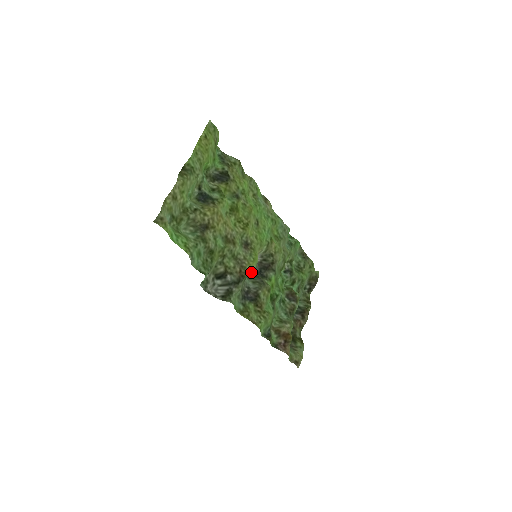
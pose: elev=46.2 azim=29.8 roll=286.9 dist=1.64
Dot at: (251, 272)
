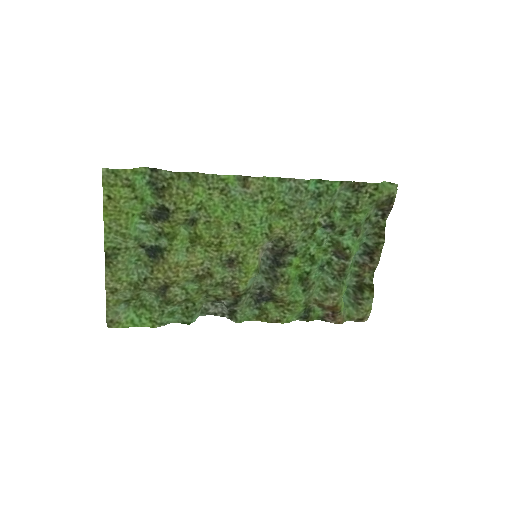
Dot at: occluded
